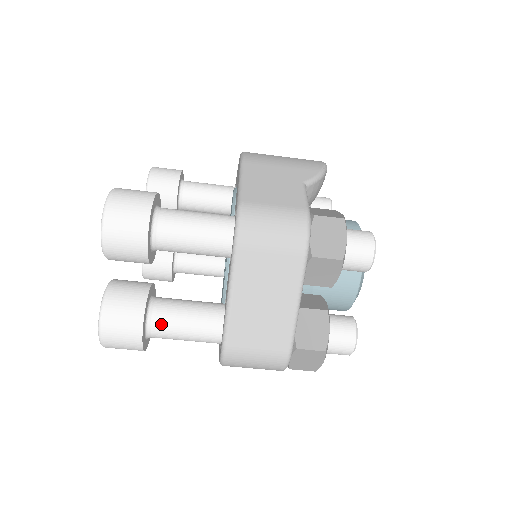
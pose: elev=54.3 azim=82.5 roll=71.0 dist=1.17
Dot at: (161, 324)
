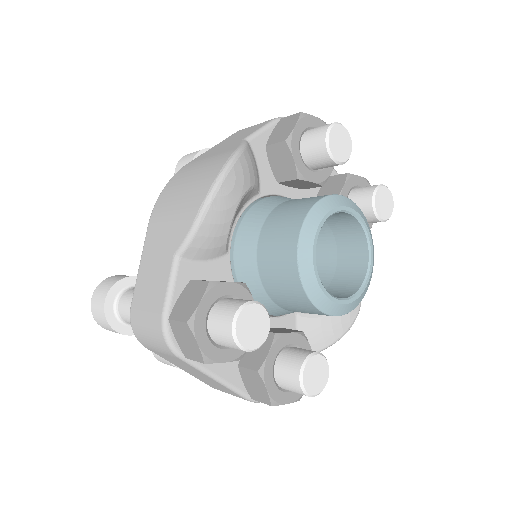
Dot at: occluded
